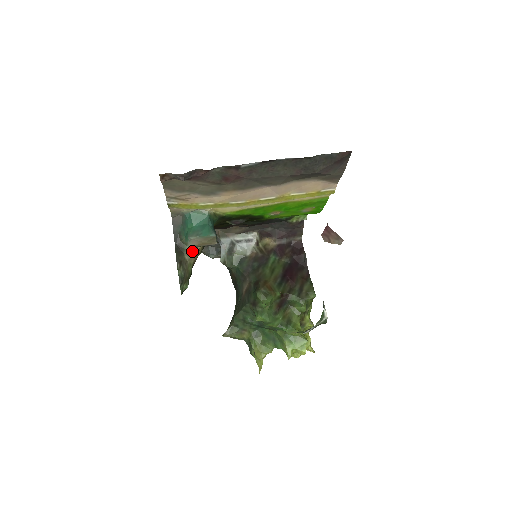
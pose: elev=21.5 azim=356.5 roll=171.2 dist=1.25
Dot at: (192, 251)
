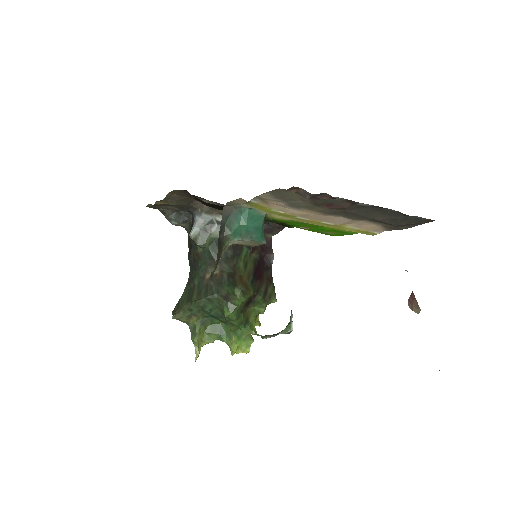
Dot at: occluded
